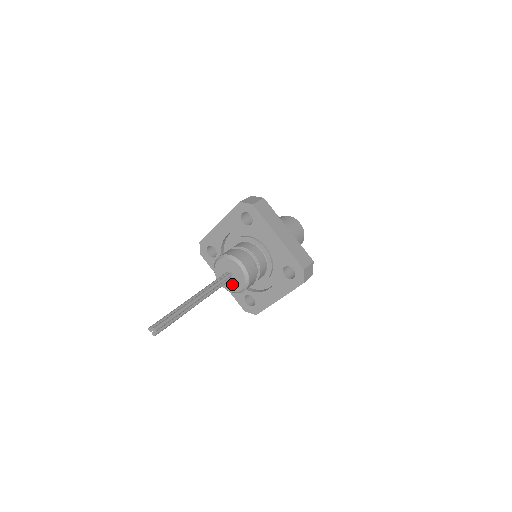
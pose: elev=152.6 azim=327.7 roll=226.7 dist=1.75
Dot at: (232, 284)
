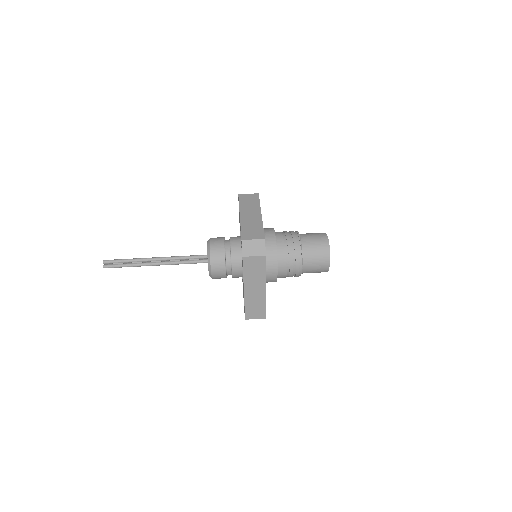
Dot at: occluded
